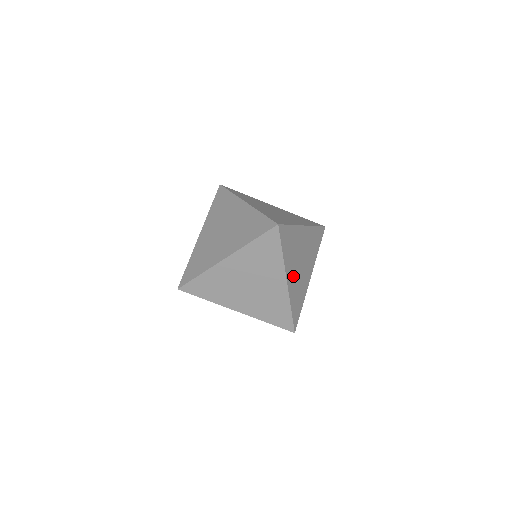
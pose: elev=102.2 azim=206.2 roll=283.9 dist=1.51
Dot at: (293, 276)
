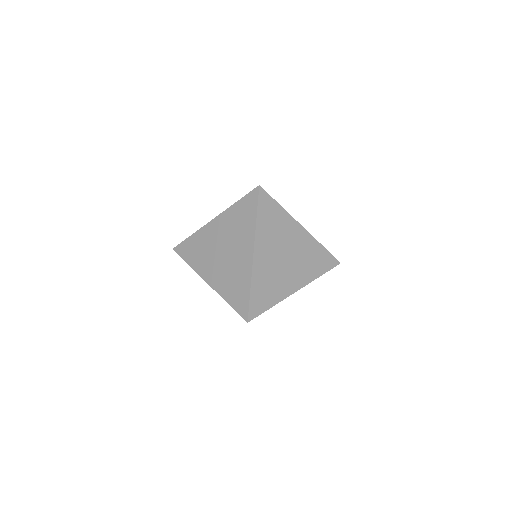
Dot at: occluded
